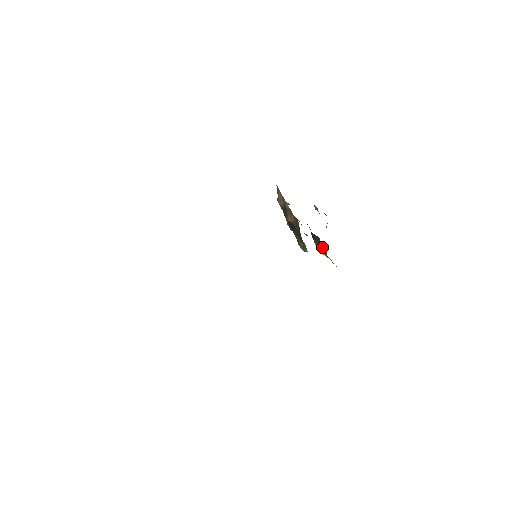
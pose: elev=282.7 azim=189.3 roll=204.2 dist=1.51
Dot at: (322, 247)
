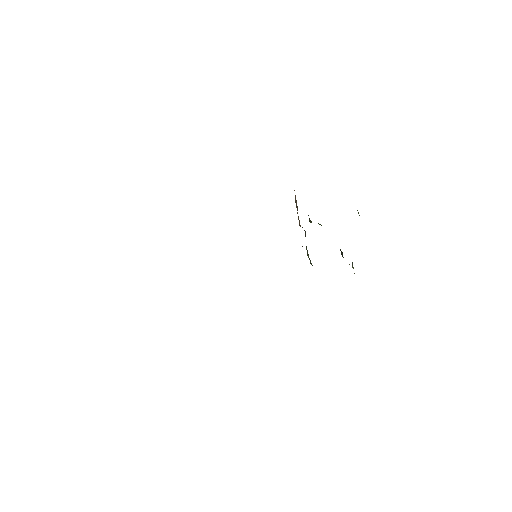
Dot at: occluded
